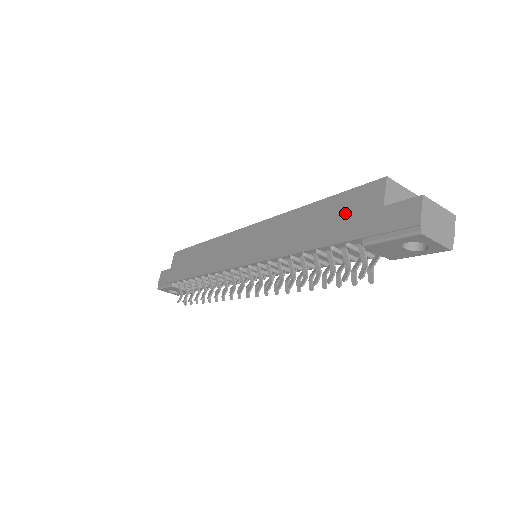
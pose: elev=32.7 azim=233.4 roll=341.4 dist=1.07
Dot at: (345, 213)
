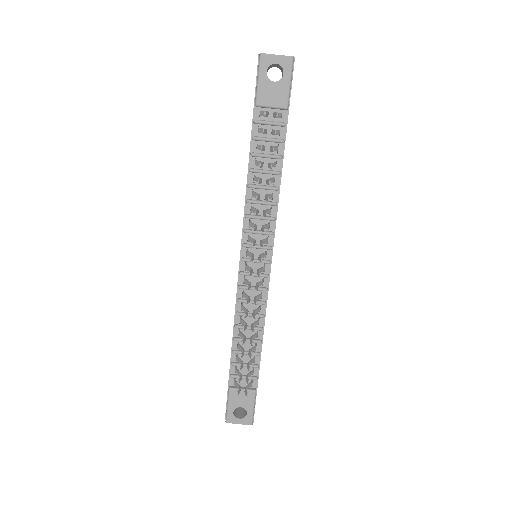
Dot at: occluded
